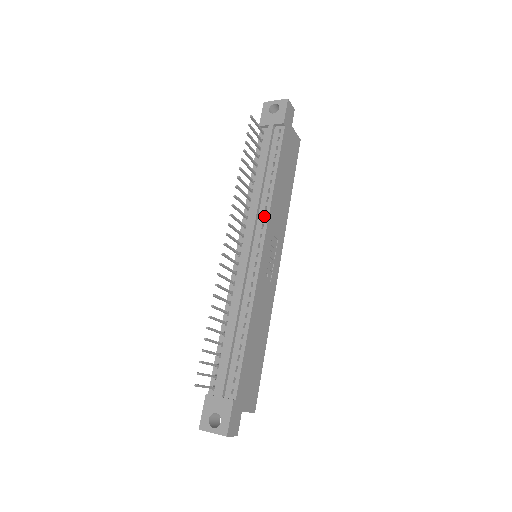
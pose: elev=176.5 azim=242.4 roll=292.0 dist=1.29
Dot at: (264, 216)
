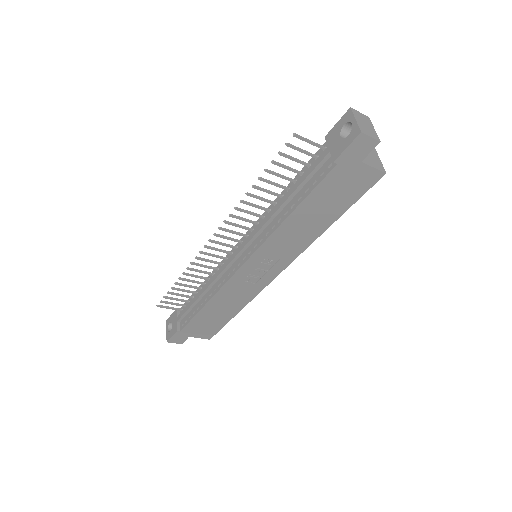
Dot at: (264, 238)
